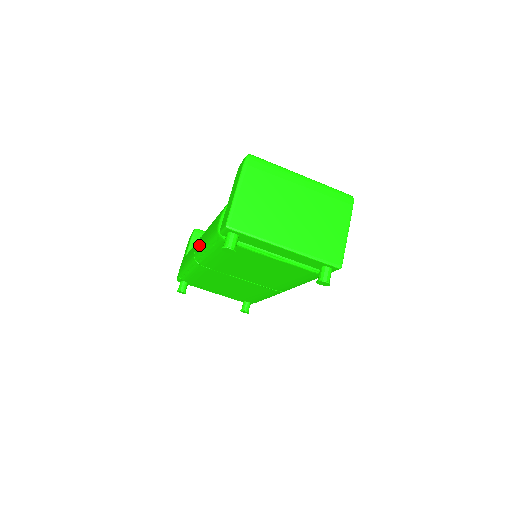
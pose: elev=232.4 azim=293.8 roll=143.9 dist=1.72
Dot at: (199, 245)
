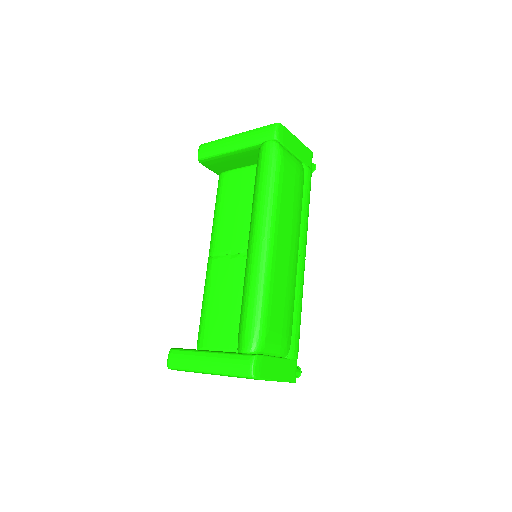
Dot at: occluded
